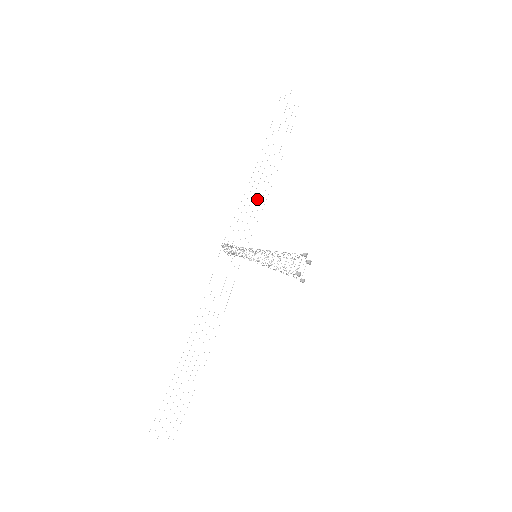
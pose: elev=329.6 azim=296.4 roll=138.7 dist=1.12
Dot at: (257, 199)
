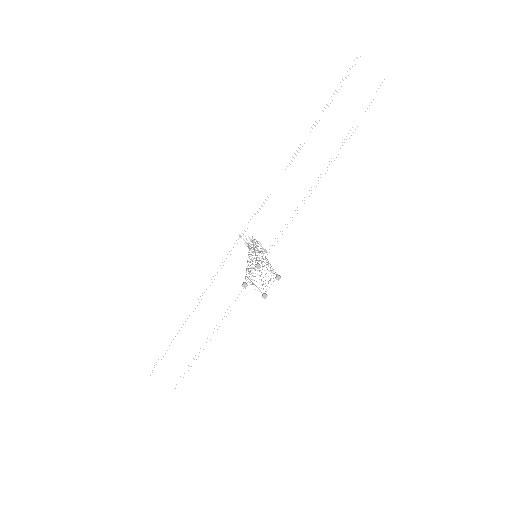
Dot at: occluded
